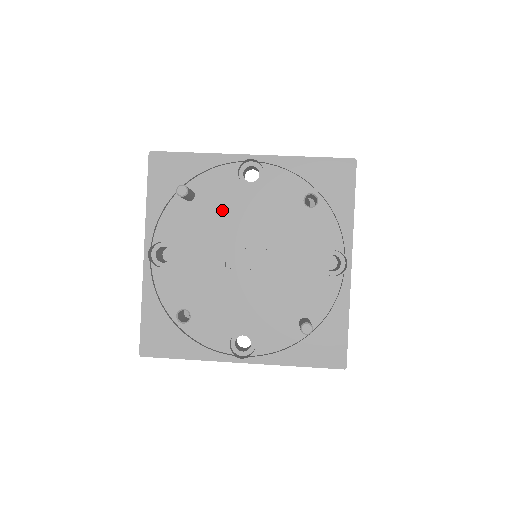
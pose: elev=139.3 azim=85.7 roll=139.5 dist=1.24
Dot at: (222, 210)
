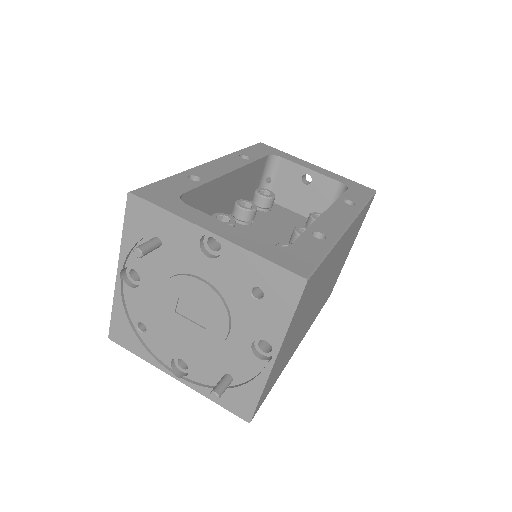
Dot at: (181, 266)
